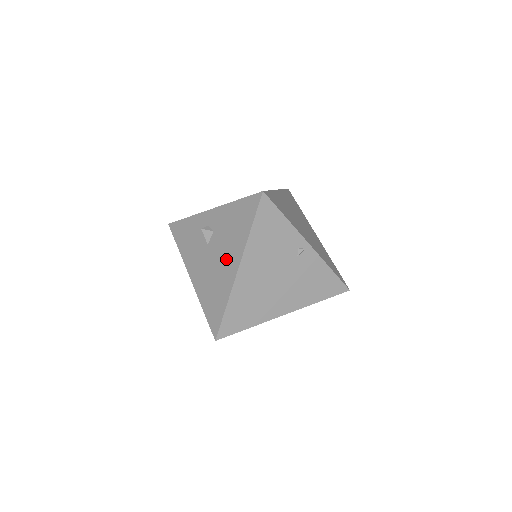
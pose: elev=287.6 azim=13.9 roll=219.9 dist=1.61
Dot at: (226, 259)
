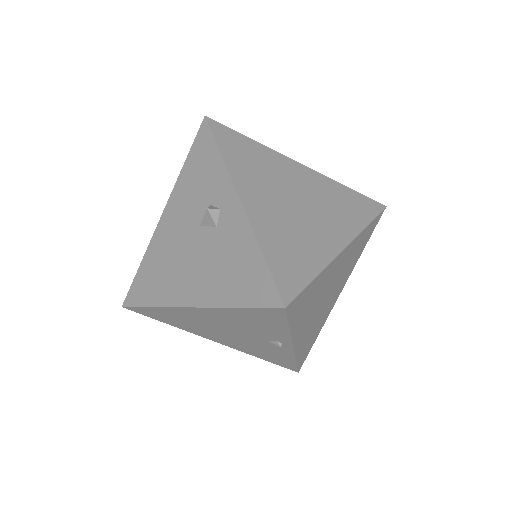
Dot at: (193, 276)
